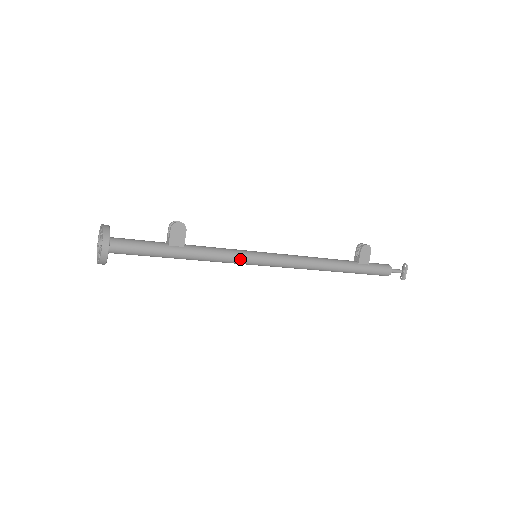
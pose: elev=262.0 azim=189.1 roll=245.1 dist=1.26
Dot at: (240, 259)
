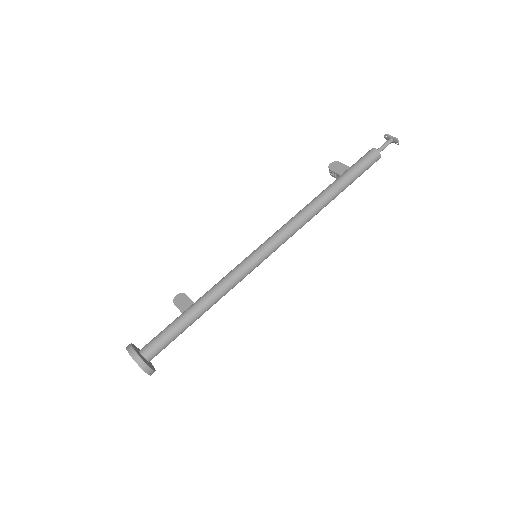
Dot at: (241, 267)
